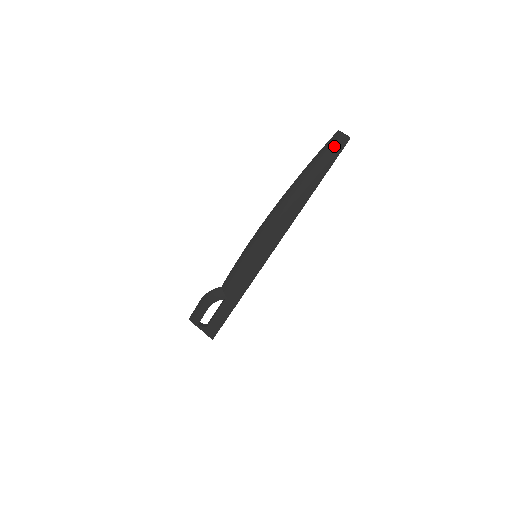
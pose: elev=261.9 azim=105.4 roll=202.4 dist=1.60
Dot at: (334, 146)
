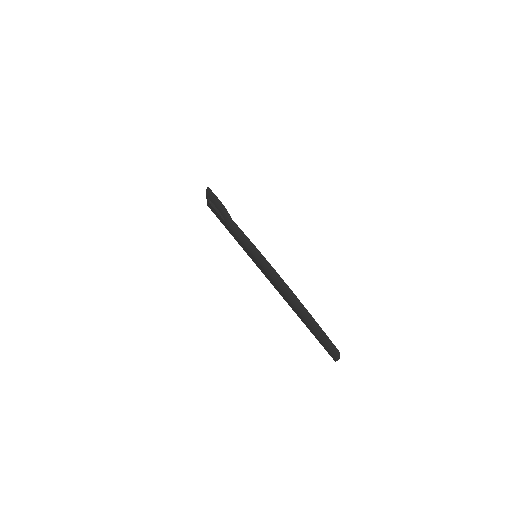
Dot at: (328, 347)
